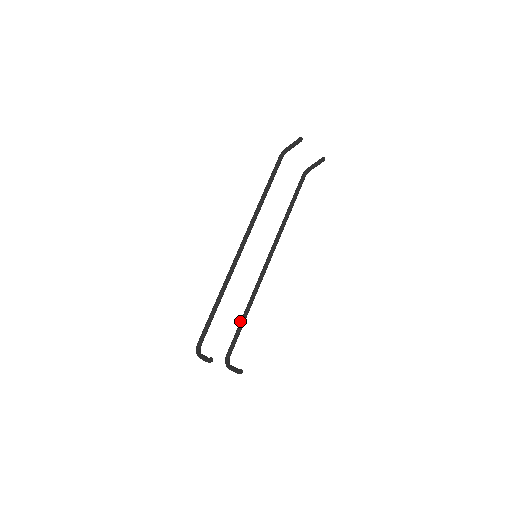
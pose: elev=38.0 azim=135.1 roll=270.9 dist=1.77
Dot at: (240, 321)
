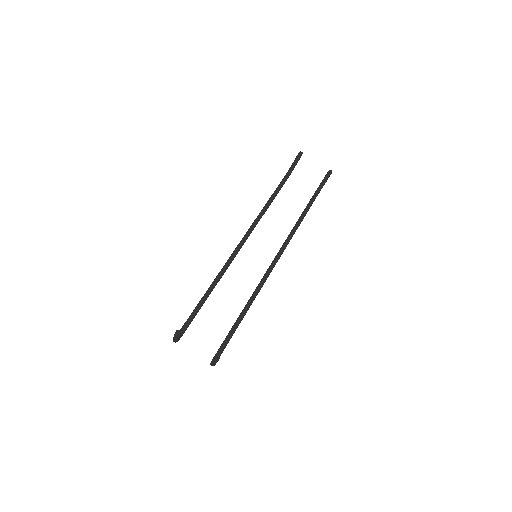
Dot at: occluded
